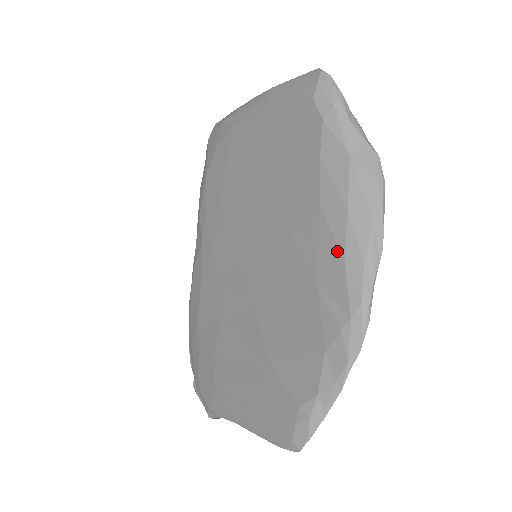
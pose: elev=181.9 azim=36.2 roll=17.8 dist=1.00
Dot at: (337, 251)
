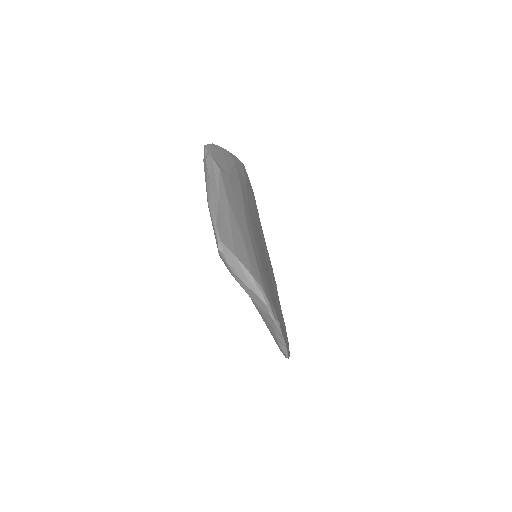
Dot at: occluded
